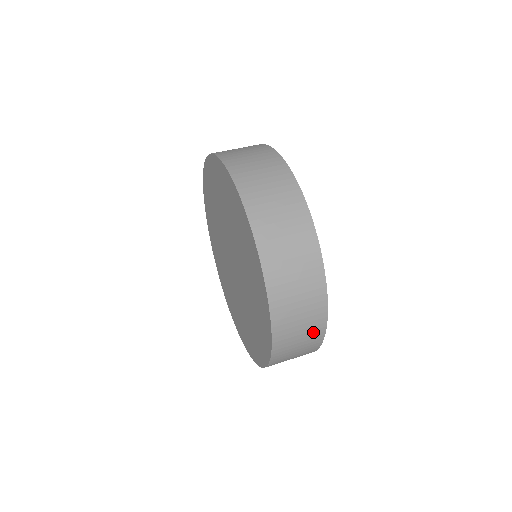
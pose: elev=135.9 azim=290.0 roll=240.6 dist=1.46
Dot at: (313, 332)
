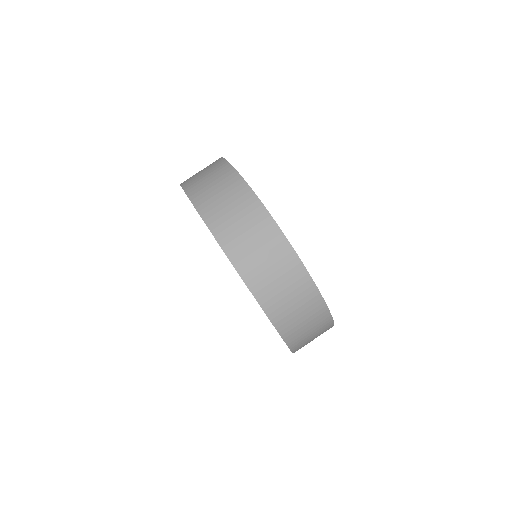
Dot at: occluded
